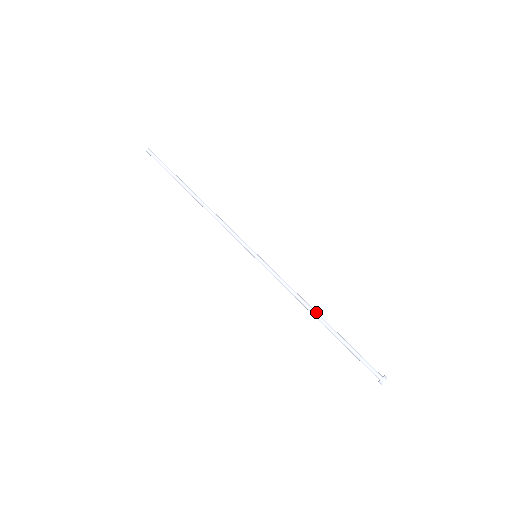
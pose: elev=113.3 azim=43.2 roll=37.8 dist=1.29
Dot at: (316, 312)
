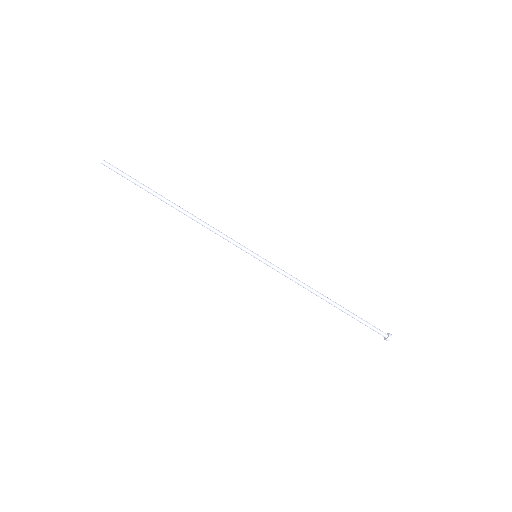
Dot at: (322, 298)
